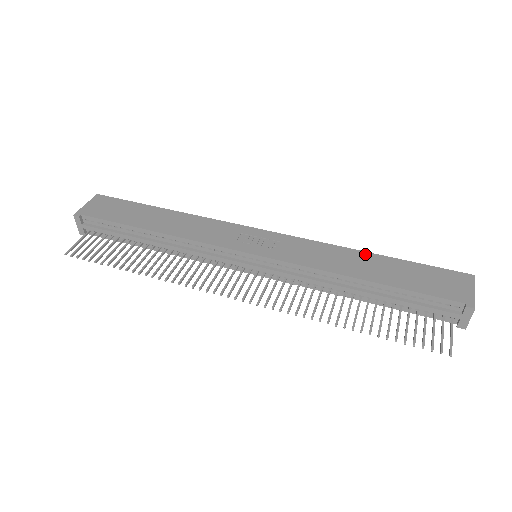
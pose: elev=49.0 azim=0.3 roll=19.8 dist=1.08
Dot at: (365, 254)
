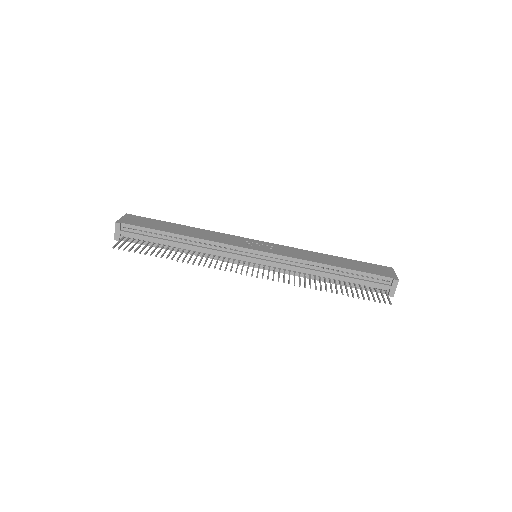
Dot at: (328, 255)
